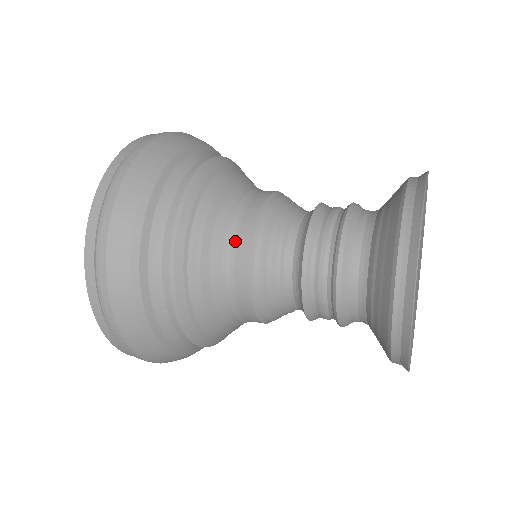
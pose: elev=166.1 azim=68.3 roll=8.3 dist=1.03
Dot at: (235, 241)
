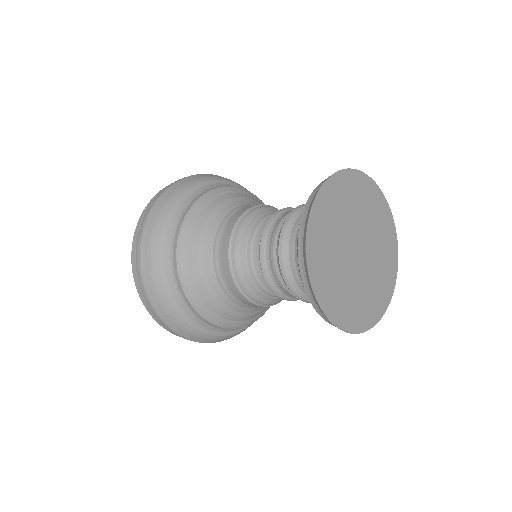
Dot at: (231, 217)
